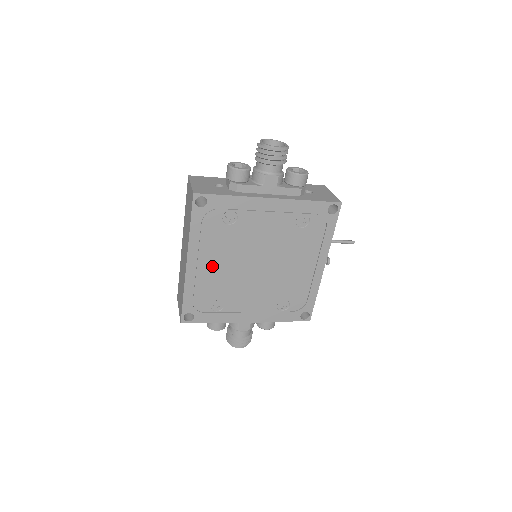
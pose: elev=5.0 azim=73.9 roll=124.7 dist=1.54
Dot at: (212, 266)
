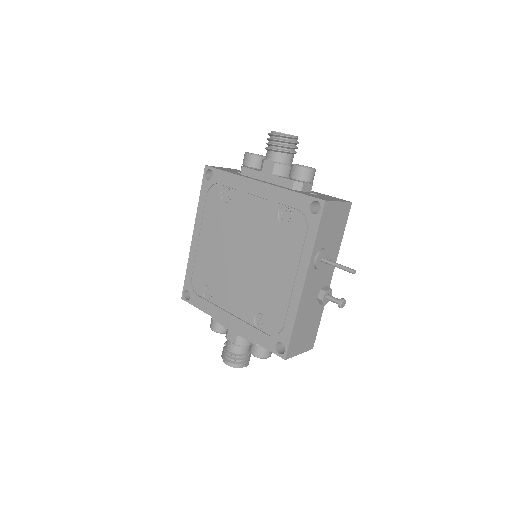
Dot at: (209, 244)
